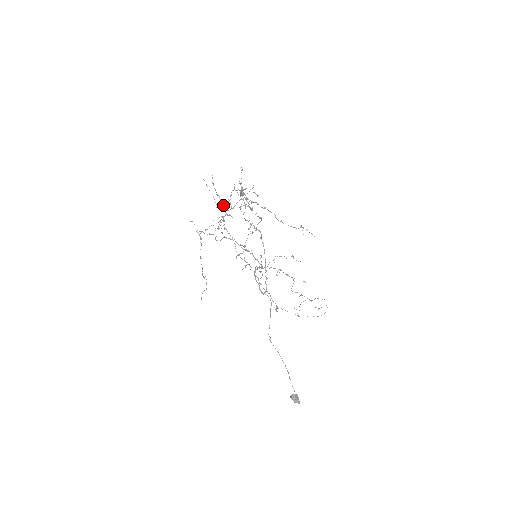
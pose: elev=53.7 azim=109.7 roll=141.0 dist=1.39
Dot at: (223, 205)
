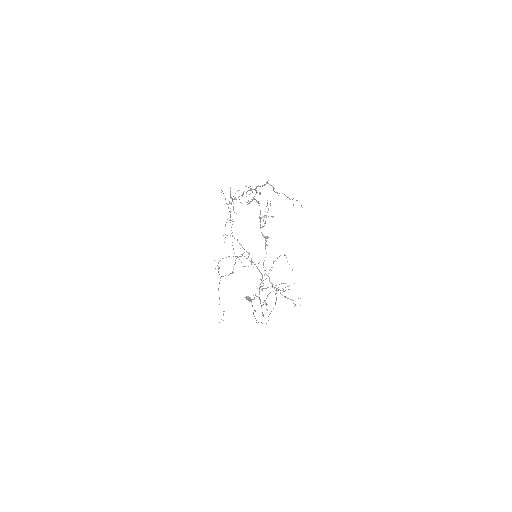
Dot at: occluded
